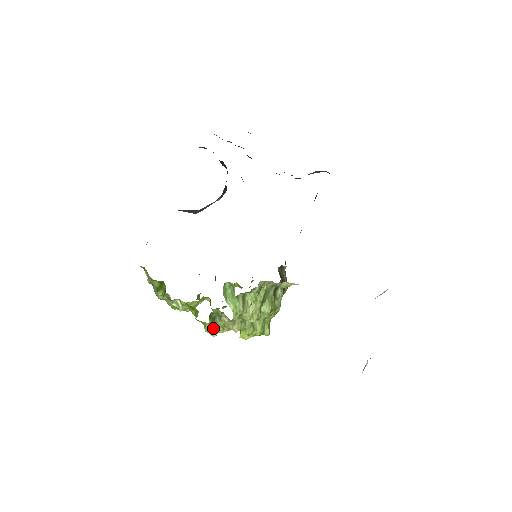
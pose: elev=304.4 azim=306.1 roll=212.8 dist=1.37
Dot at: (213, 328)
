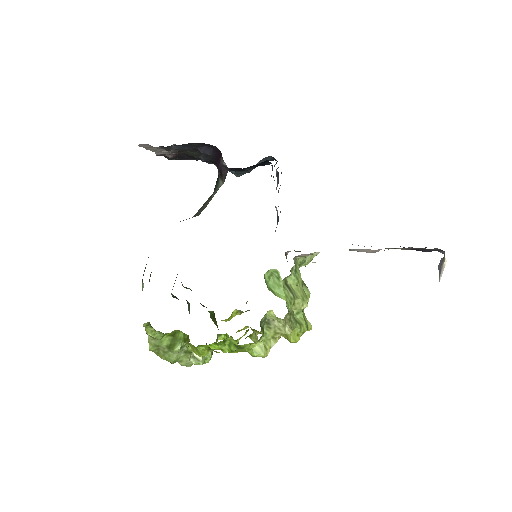
Dot at: (263, 345)
